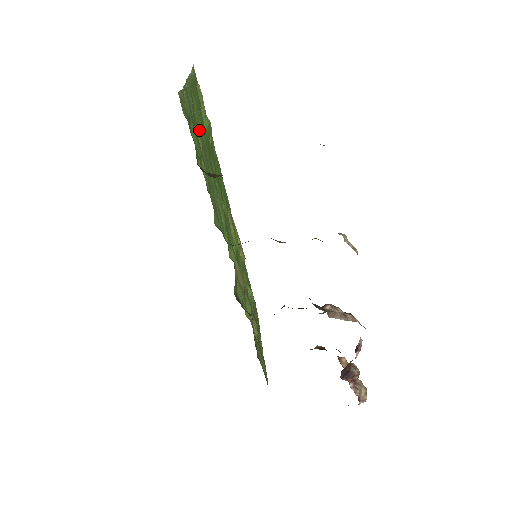
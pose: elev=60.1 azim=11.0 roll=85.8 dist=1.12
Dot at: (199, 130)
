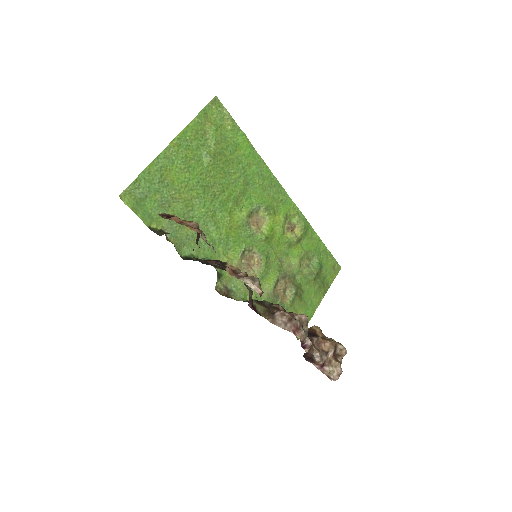
Dot at: (179, 183)
